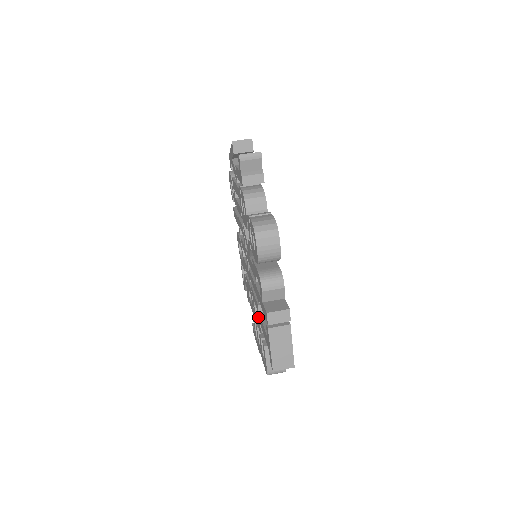
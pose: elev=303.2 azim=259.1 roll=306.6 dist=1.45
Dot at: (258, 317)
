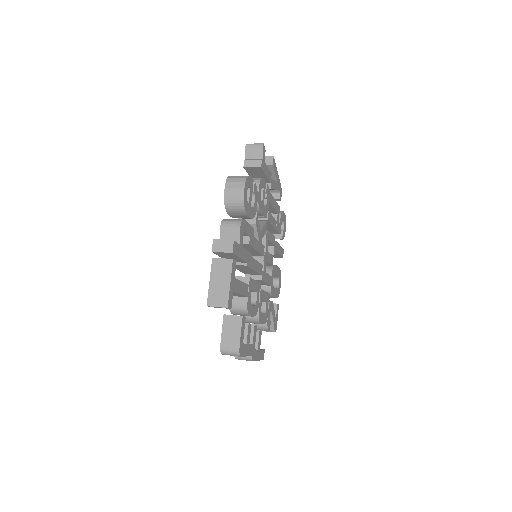
Dot at: occluded
